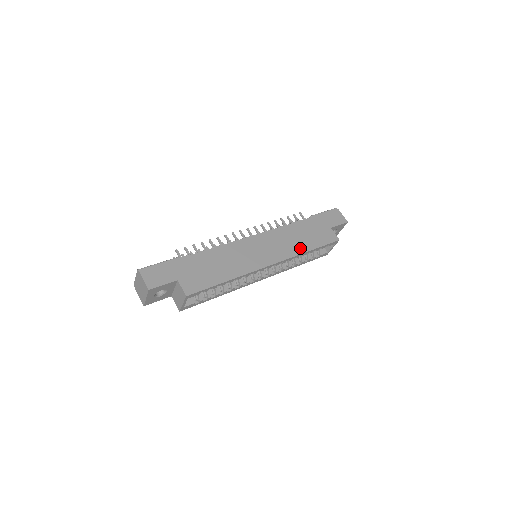
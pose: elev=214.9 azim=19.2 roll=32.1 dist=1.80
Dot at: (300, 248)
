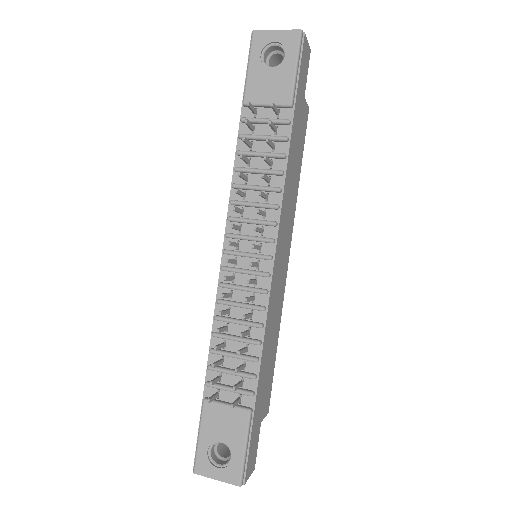
Dot at: (296, 192)
